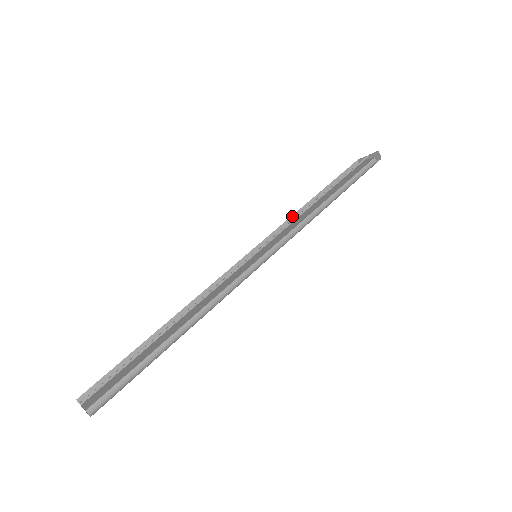
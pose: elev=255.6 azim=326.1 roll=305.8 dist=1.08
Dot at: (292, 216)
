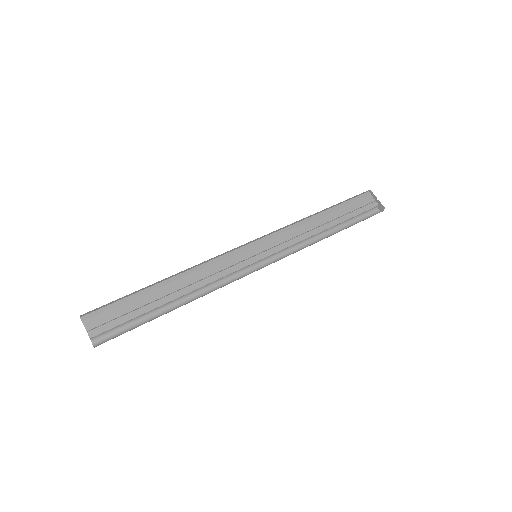
Dot at: (298, 221)
